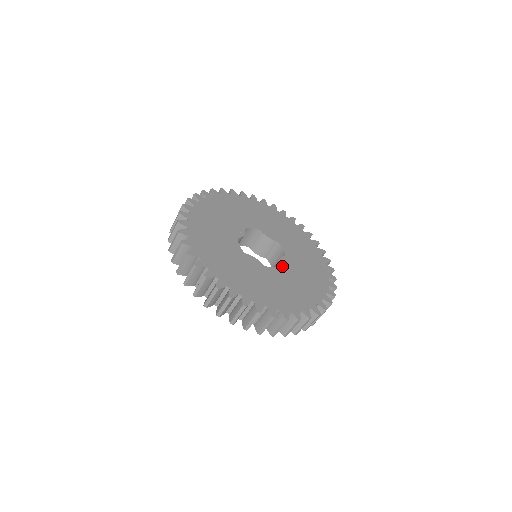
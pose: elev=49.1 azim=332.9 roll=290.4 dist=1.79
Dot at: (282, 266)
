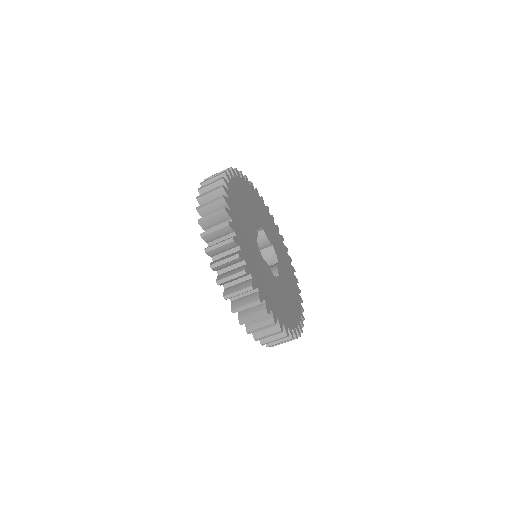
Dot at: (280, 276)
